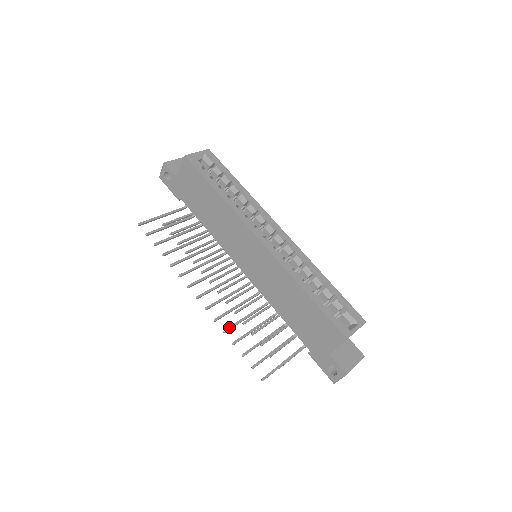
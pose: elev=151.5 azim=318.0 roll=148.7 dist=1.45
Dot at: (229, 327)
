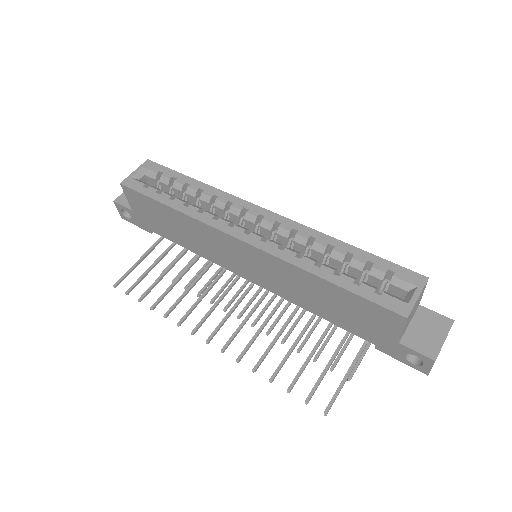
Dot at: (258, 362)
